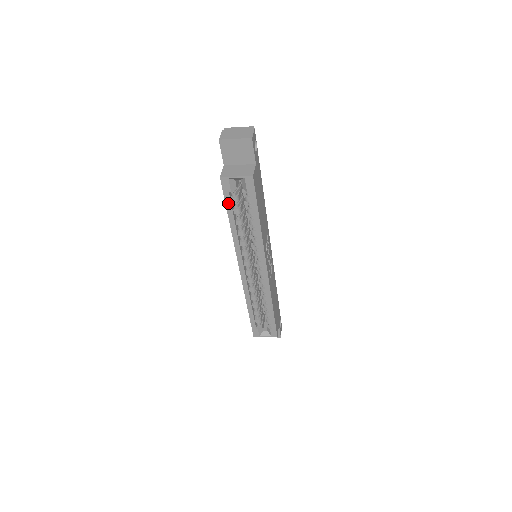
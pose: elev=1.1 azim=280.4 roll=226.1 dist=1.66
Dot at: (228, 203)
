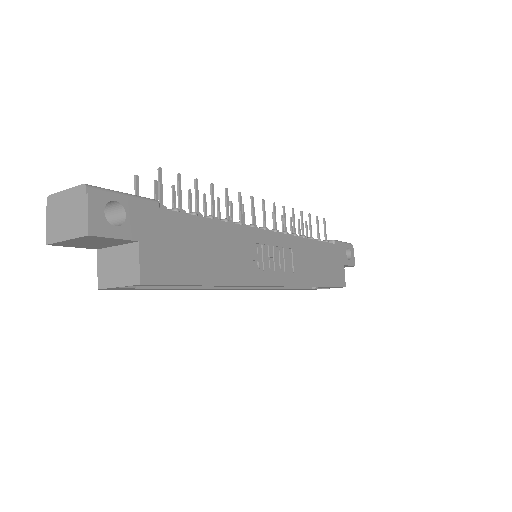
Dot at: (147, 289)
